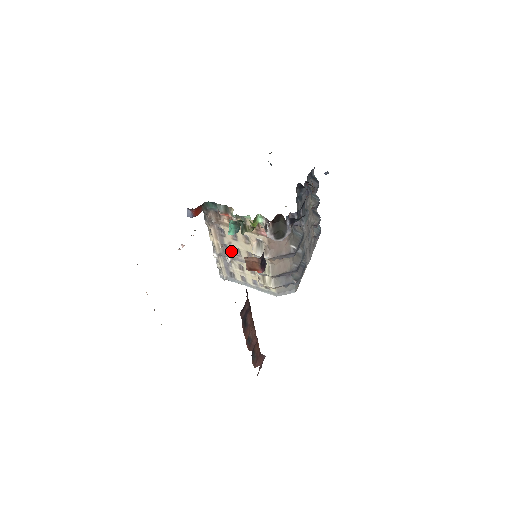
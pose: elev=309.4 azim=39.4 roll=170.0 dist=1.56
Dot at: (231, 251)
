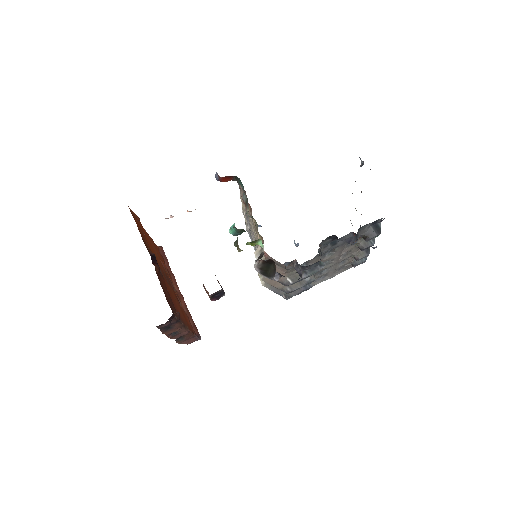
Dot at: (250, 225)
